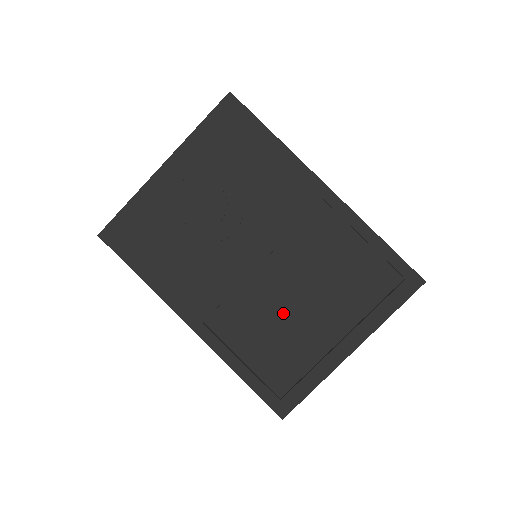
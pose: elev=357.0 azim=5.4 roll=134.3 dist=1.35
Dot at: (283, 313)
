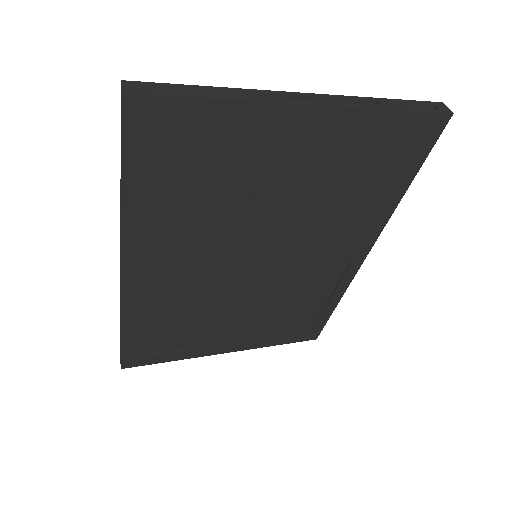
Dot at: (217, 308)
